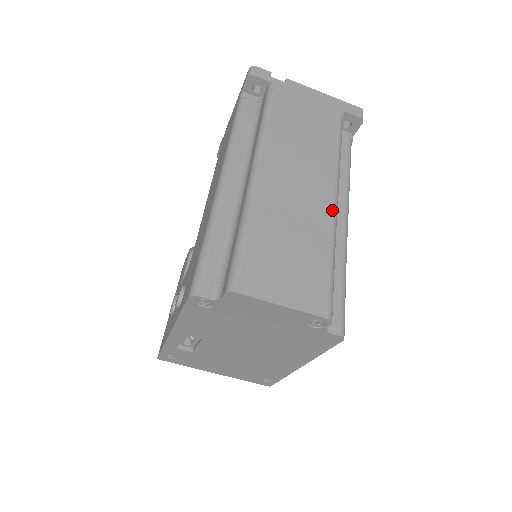
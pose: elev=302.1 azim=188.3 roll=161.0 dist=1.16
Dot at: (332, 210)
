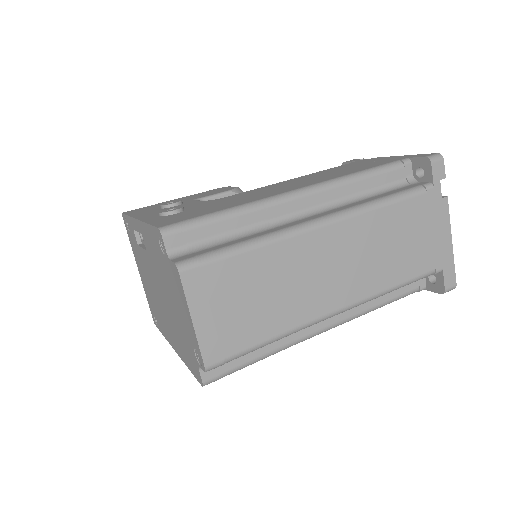
Dot at: (323, 315)
